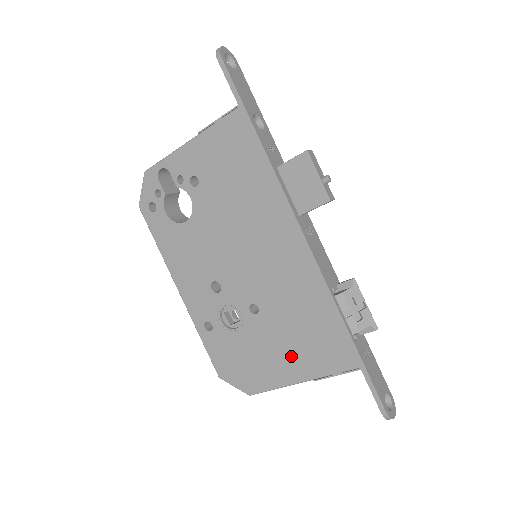
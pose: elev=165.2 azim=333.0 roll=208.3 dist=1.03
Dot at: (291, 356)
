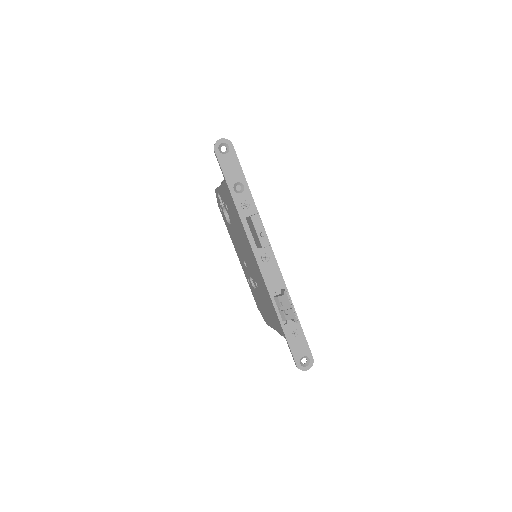
Dot at: (270, 316)
